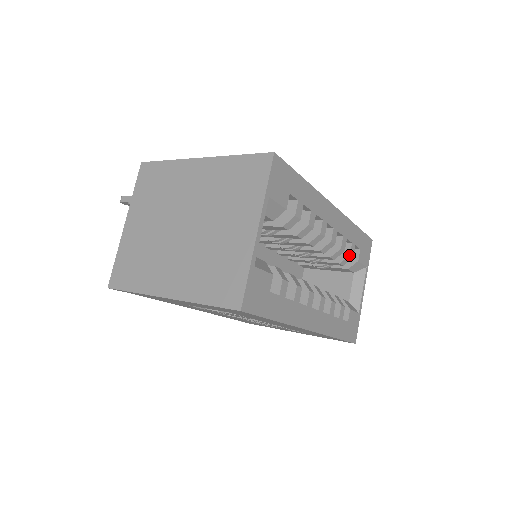
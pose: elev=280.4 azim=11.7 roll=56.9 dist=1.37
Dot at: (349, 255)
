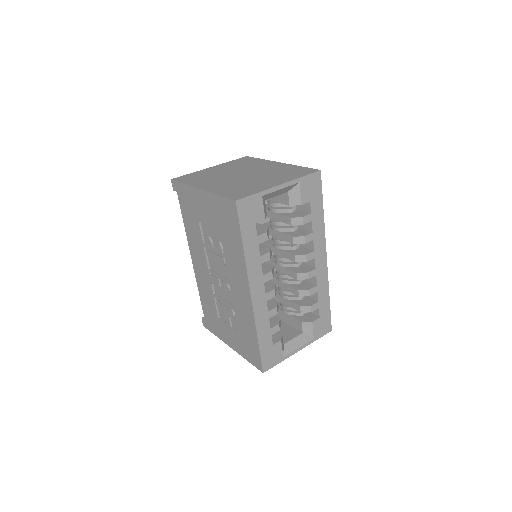
Dot at: (310, 305)
